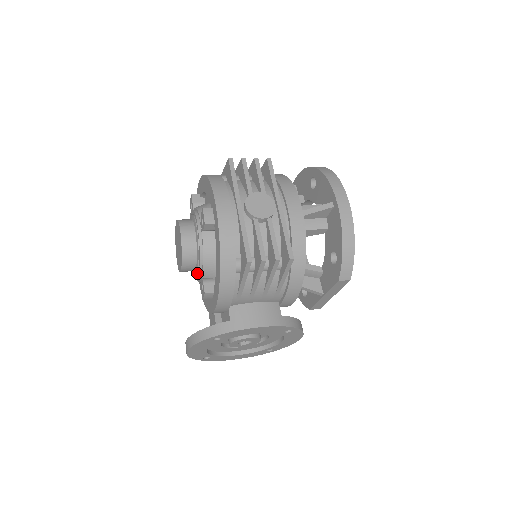
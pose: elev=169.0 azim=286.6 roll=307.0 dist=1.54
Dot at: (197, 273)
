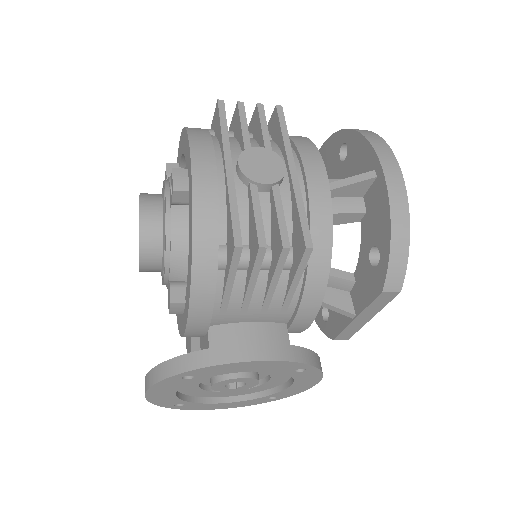
Dot at: (163, 273)
